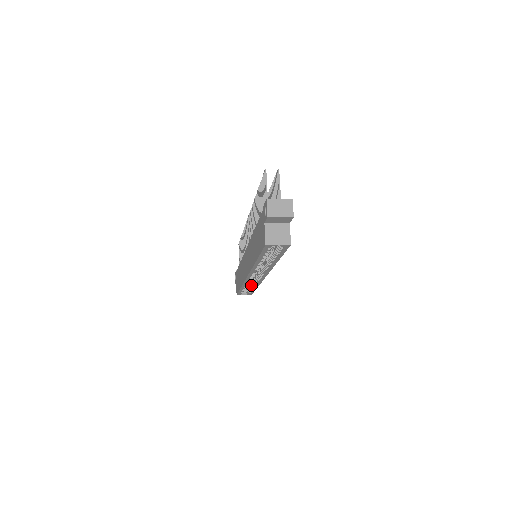
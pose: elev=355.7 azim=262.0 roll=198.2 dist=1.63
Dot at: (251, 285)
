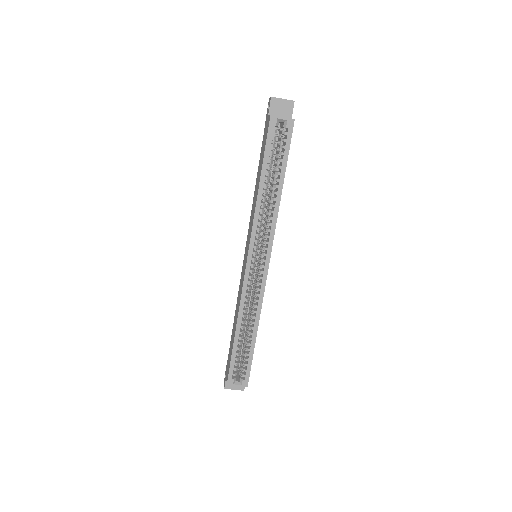
Dot at: (248, 331)
